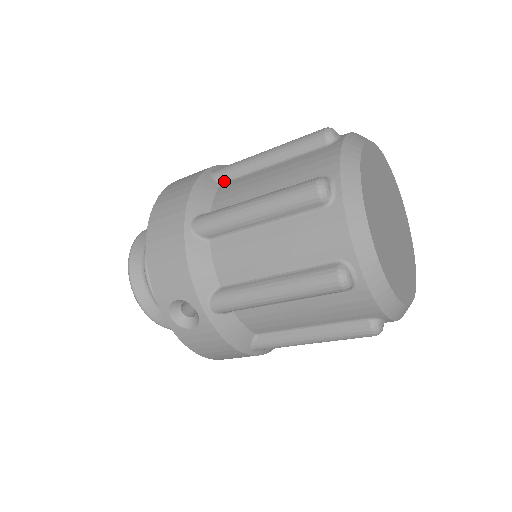
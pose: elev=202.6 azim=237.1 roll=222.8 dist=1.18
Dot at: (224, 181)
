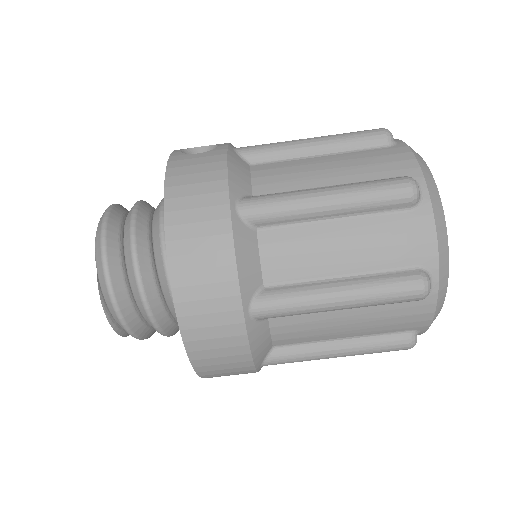
Dot at: occluded
